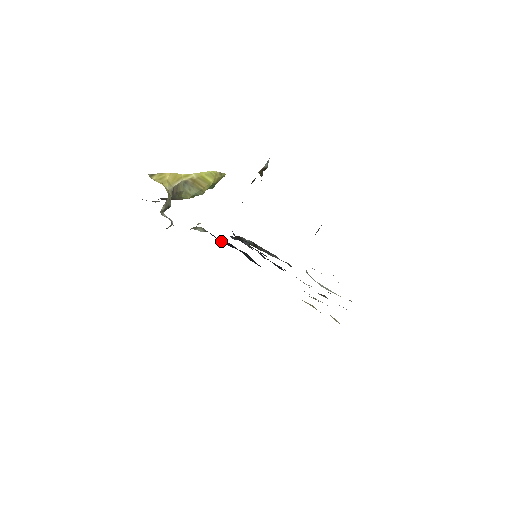
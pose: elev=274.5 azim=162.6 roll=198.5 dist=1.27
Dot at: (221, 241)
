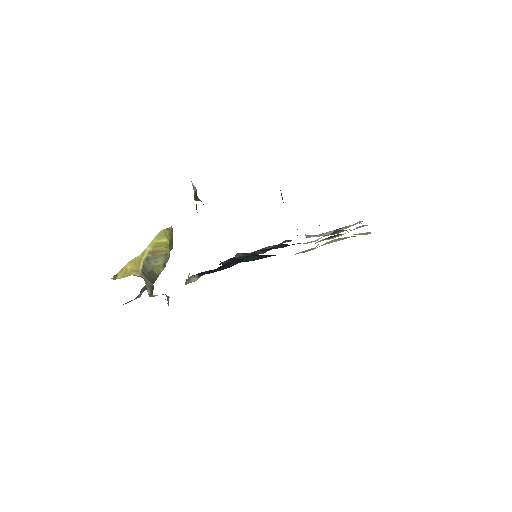
Dot at: occluded
